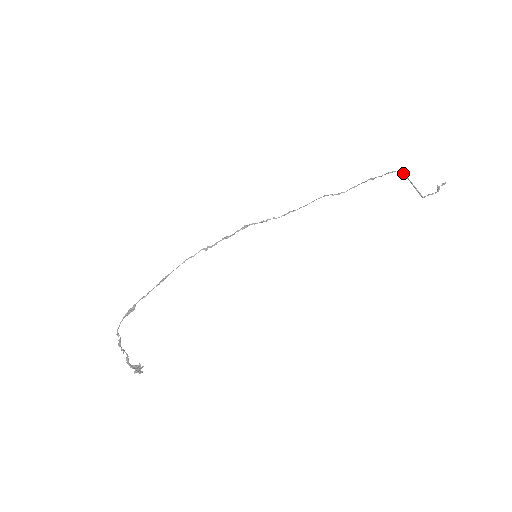
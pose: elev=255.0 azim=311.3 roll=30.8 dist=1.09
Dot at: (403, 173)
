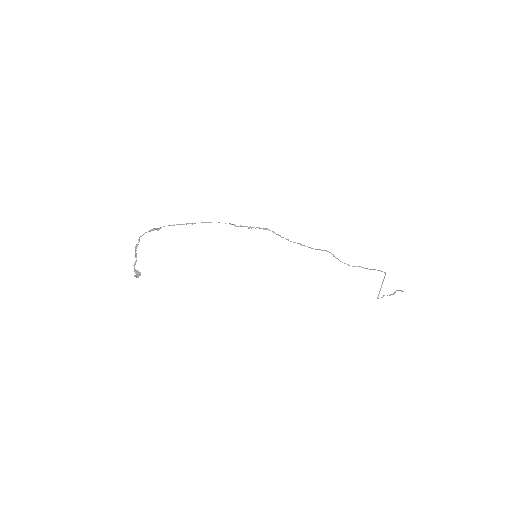
Dot at: occluded
